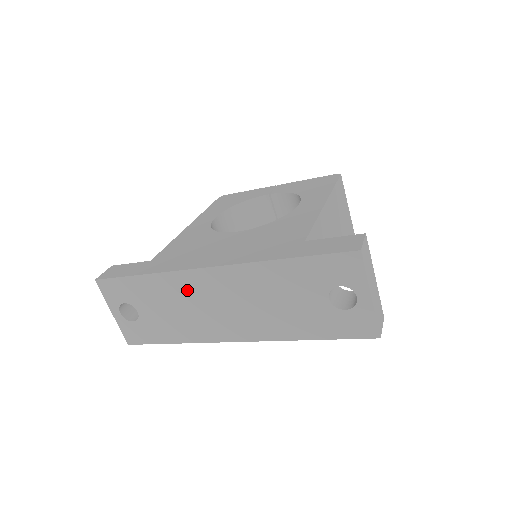
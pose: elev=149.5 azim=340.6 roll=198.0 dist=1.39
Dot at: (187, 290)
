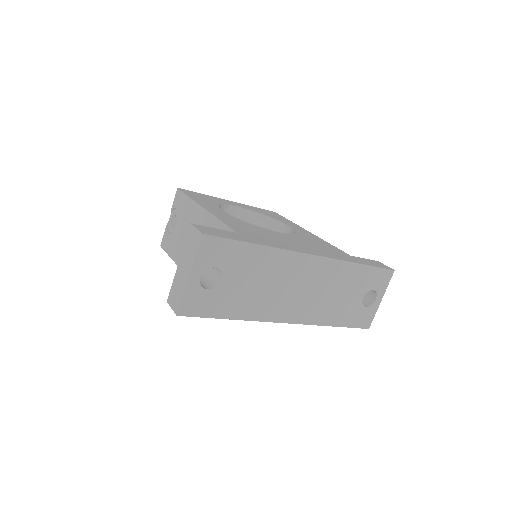
Dot at: (285, 269)
